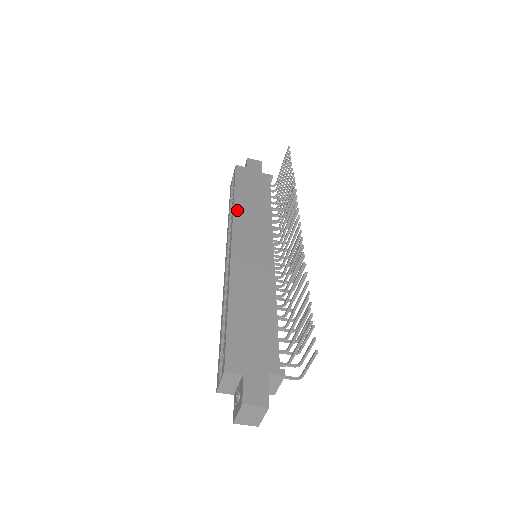
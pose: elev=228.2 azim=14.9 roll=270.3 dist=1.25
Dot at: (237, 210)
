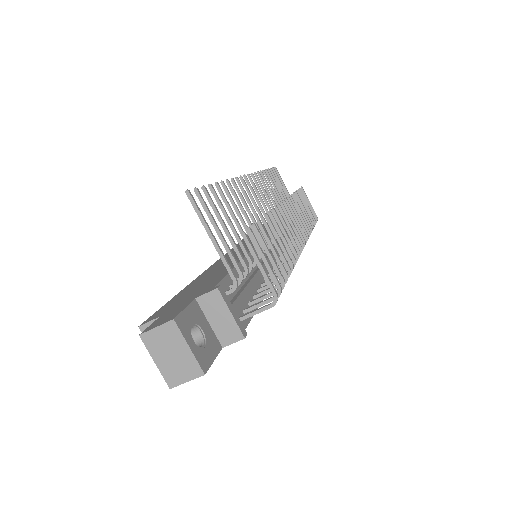
Dot at: occluded
